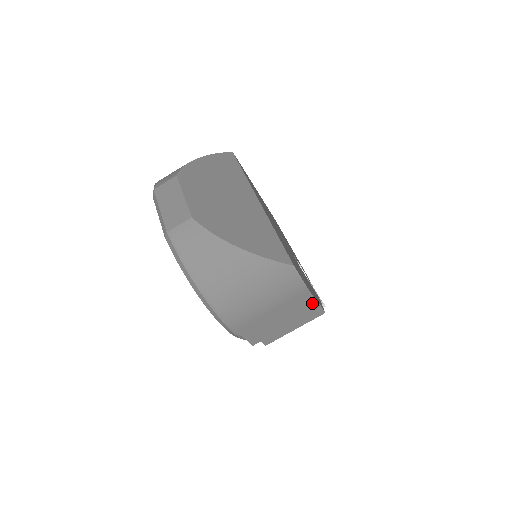
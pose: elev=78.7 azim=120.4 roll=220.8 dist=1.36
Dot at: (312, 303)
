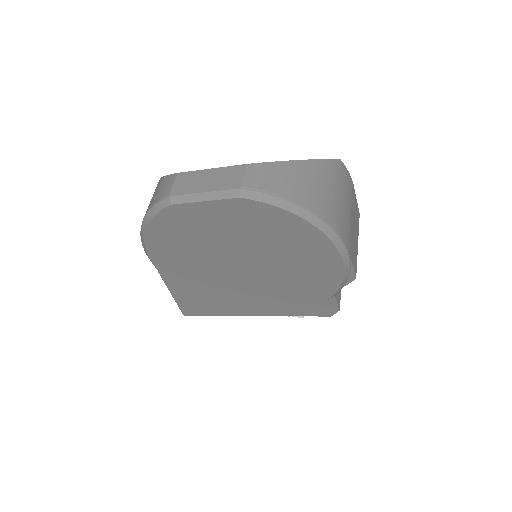
Dot at: (357, 206)
